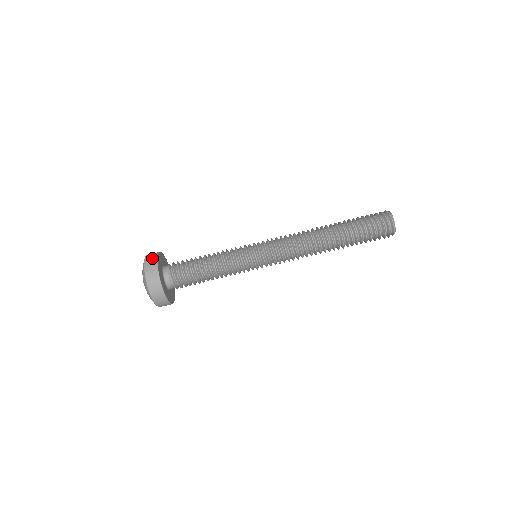
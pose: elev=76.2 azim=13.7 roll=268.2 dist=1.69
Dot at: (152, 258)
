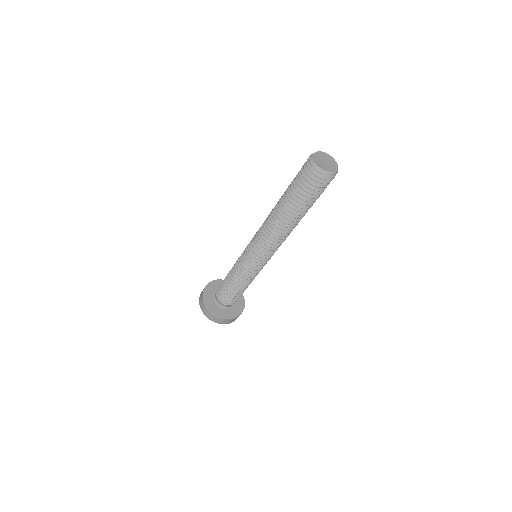
Dot at: (203, 306)
